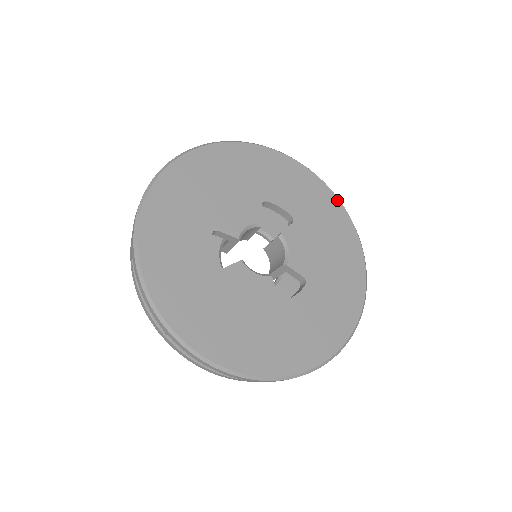
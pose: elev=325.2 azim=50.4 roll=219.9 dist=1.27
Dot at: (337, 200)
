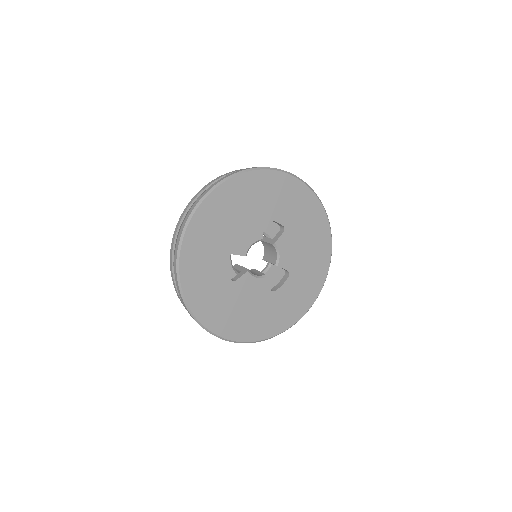
Dot at: (318, 202)
